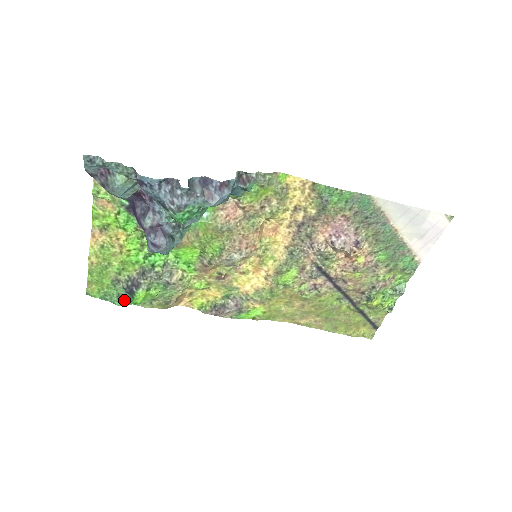
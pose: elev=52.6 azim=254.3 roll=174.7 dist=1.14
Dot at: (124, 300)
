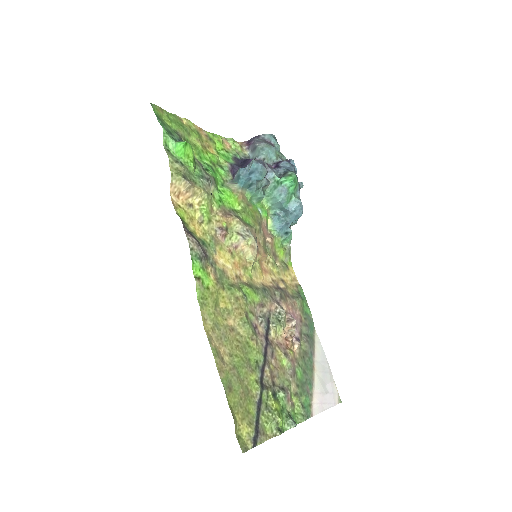
Dot at: (170, 136)
